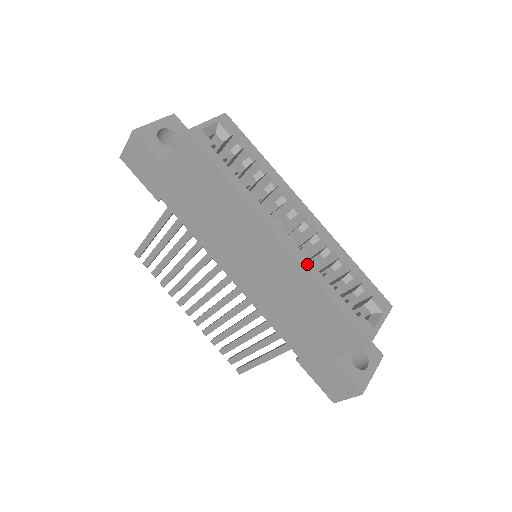
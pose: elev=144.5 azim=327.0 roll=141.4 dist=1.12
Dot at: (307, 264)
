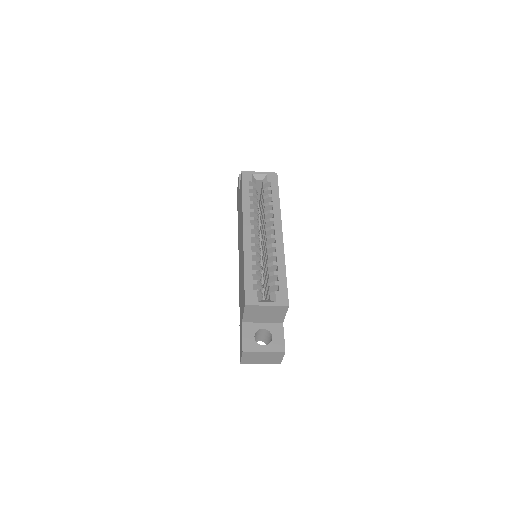
Dot at: (248, 250)
